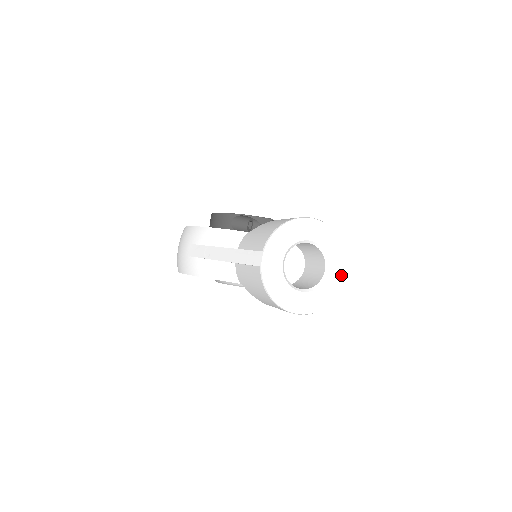
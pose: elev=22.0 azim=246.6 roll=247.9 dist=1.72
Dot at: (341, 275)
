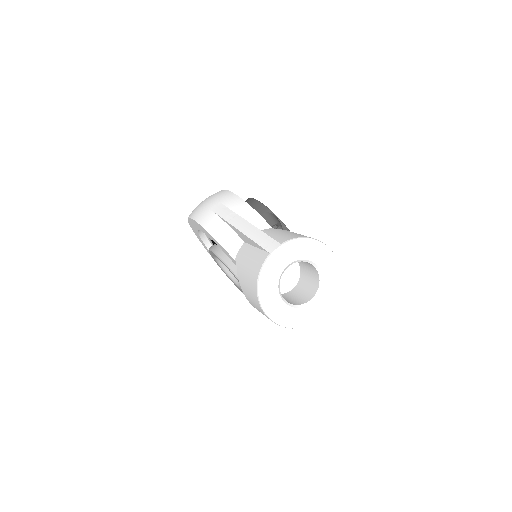
Dot at: (319, 314)
